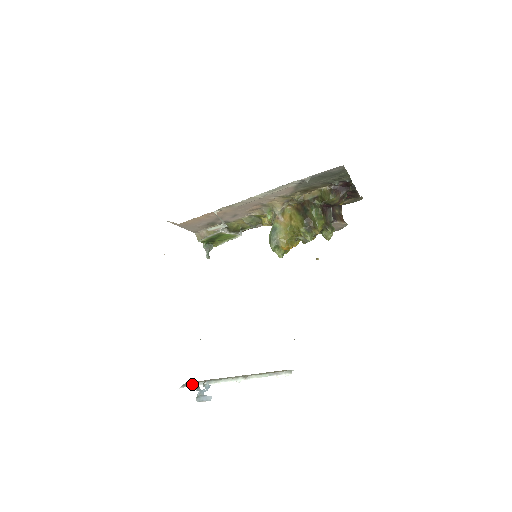
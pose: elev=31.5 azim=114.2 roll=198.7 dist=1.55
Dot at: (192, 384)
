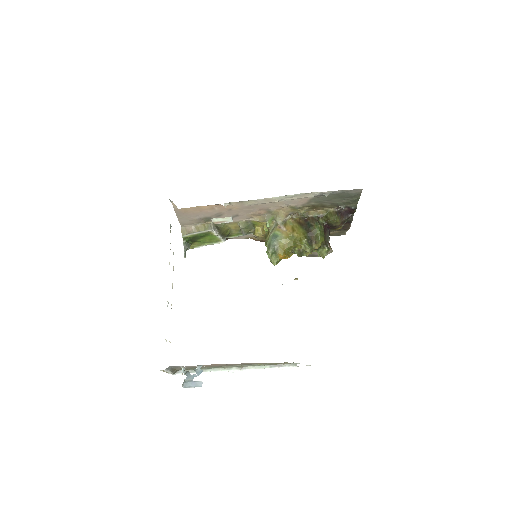
Dot at: (173, 370)
